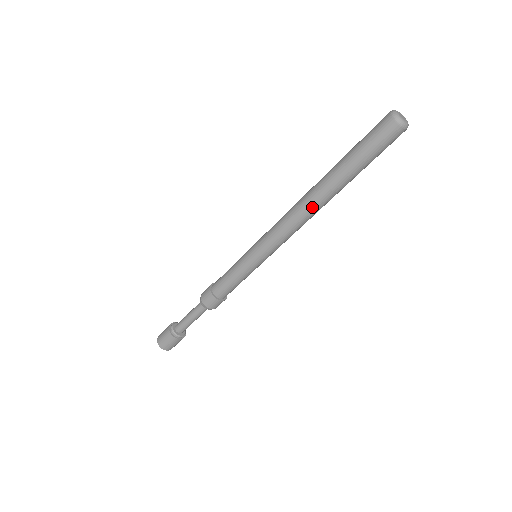
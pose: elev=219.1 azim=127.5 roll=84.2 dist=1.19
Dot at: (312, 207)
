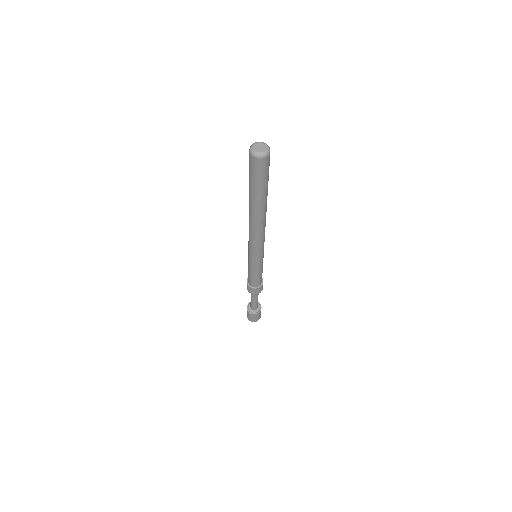
Dot at: (255, 223)
